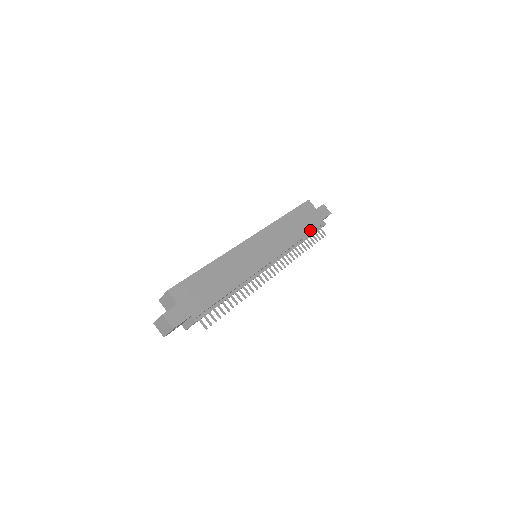
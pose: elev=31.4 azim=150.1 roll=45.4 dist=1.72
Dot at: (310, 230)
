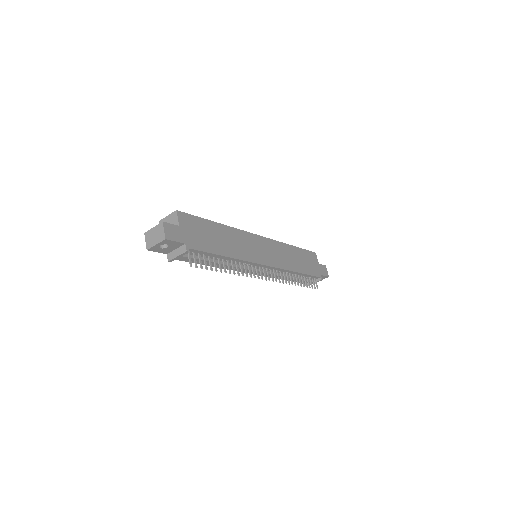
Dot at: (308, 273)
